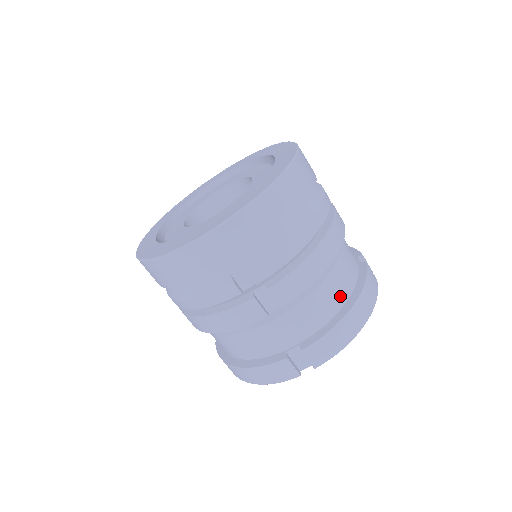
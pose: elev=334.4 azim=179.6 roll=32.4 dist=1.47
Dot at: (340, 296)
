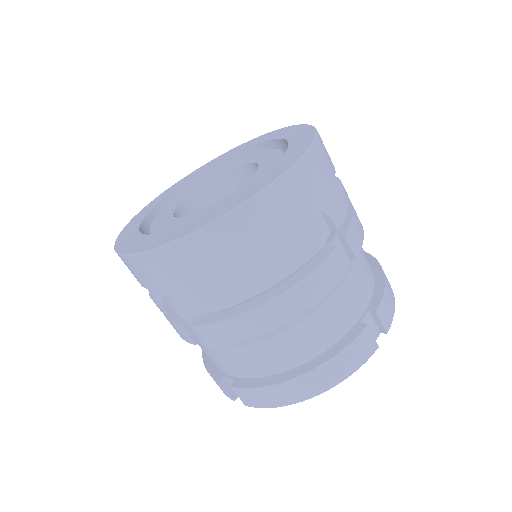
Dot at: (289, 359)
